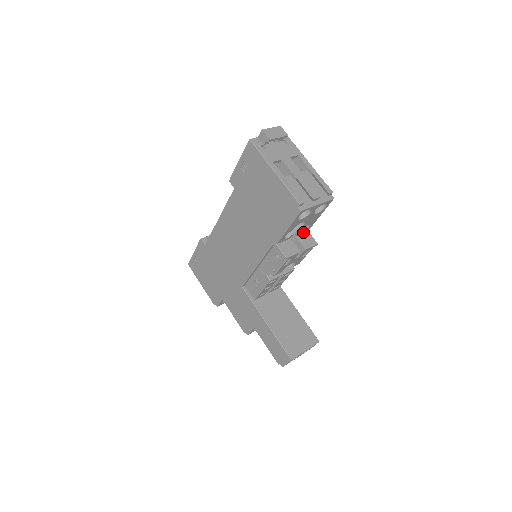
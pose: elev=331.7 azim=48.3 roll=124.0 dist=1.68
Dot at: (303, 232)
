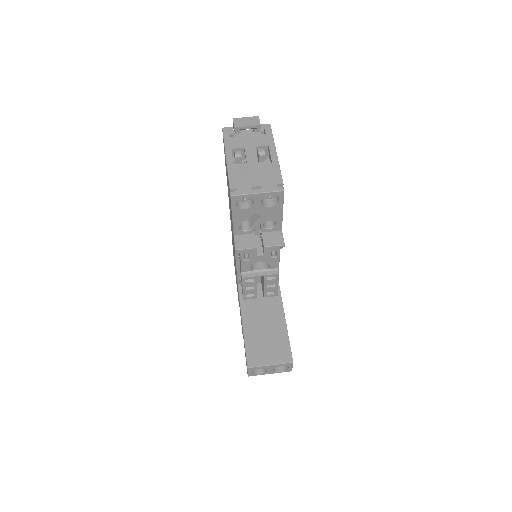
Dot at: (273, 230)
